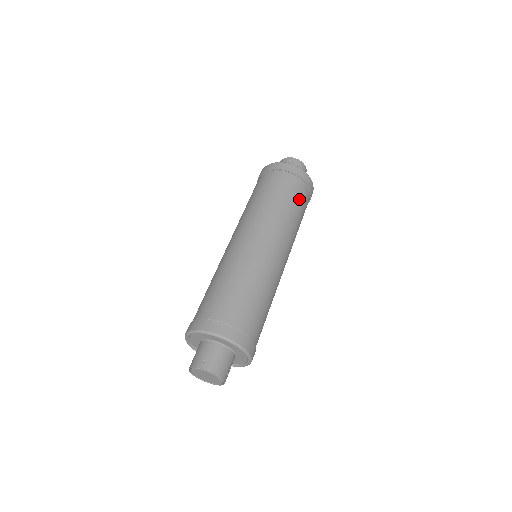
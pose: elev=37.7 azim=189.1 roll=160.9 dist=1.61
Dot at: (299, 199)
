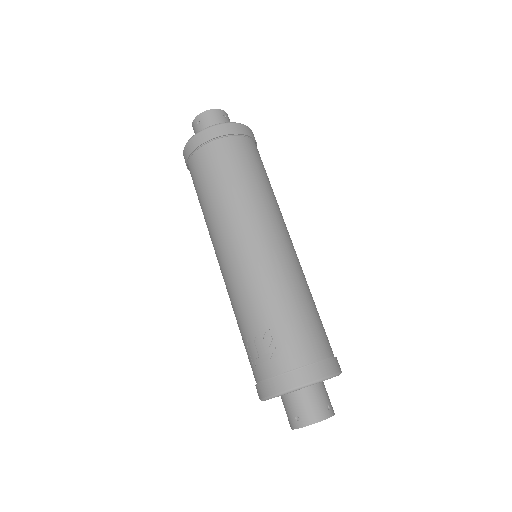
Dot at: occluded
